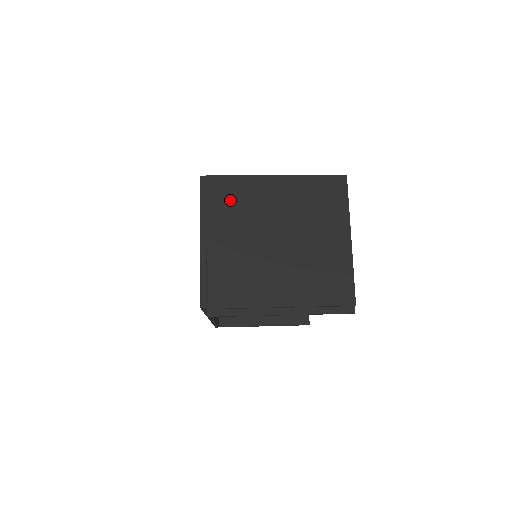
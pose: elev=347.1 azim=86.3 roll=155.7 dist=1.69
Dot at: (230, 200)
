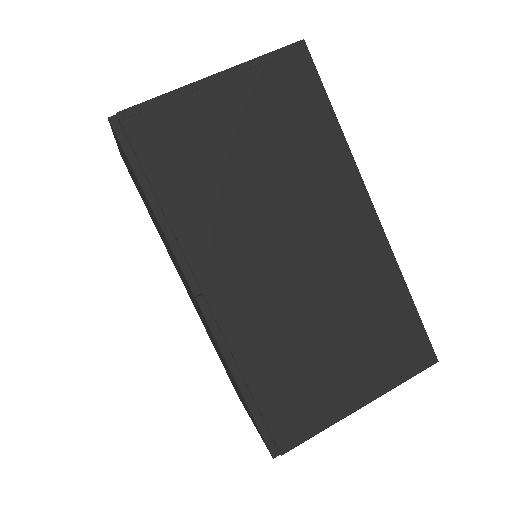
Dot at: occluded
